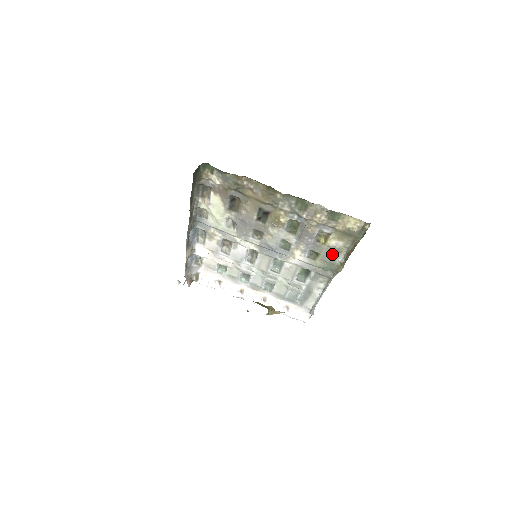
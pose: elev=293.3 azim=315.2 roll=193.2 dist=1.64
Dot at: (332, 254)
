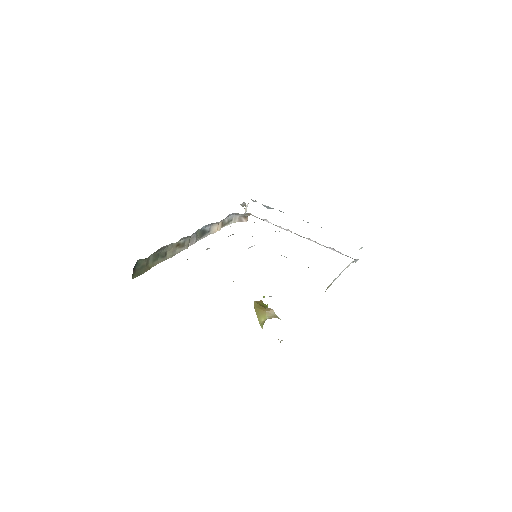
Dot at: occluded
